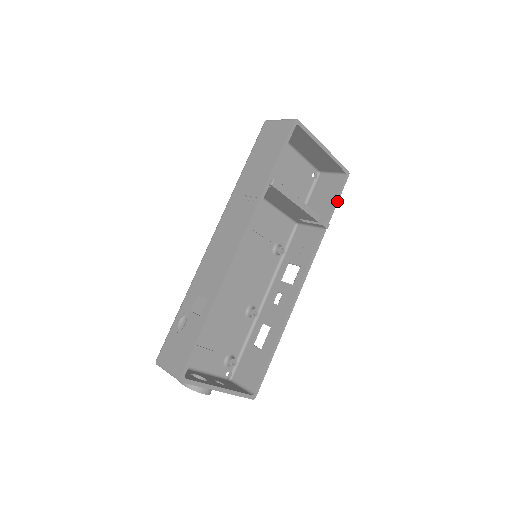
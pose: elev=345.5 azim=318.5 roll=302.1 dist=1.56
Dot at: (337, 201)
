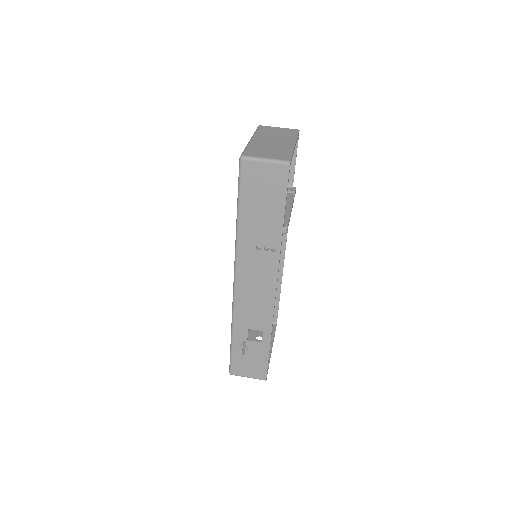
Dot at: (295, 163)
